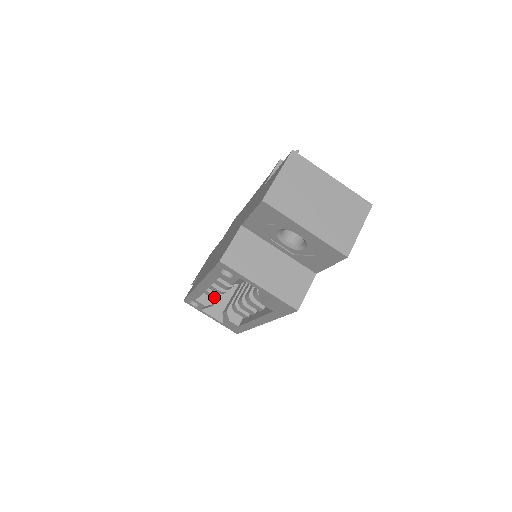
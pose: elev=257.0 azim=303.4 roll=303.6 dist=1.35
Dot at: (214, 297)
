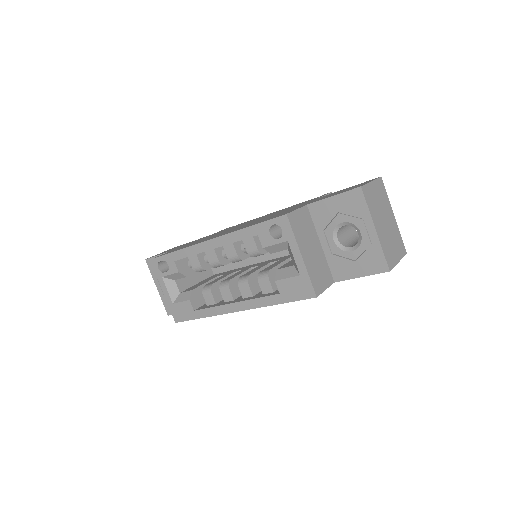
Dot at: (197, 268)
